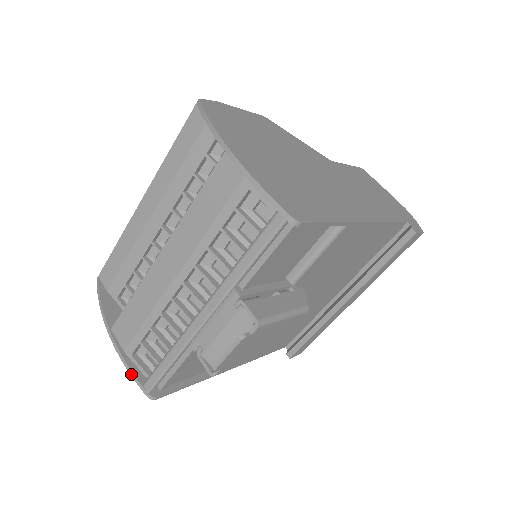
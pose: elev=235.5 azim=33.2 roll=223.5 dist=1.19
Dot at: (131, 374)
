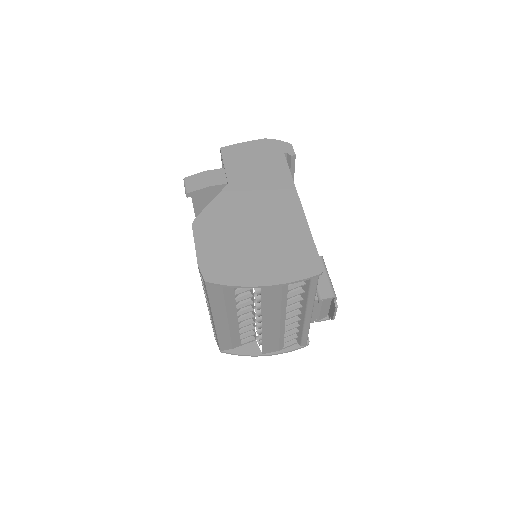
Dot at: occluded
